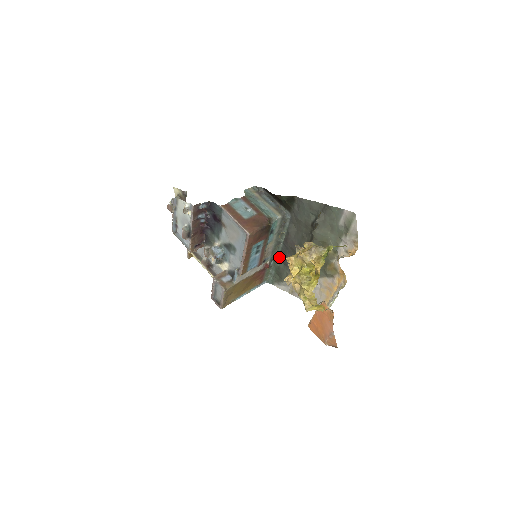
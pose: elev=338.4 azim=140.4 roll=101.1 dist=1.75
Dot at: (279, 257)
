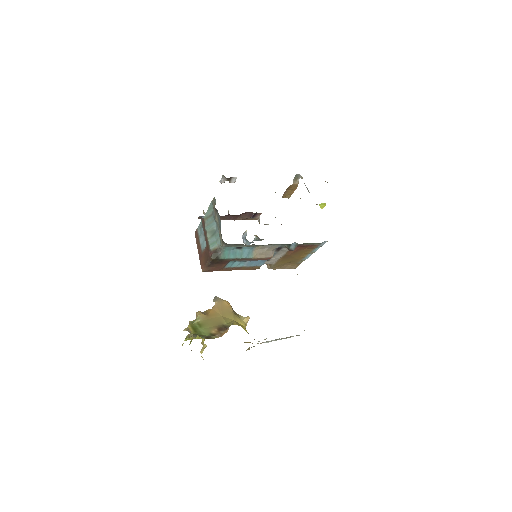
Dot at: occluded
